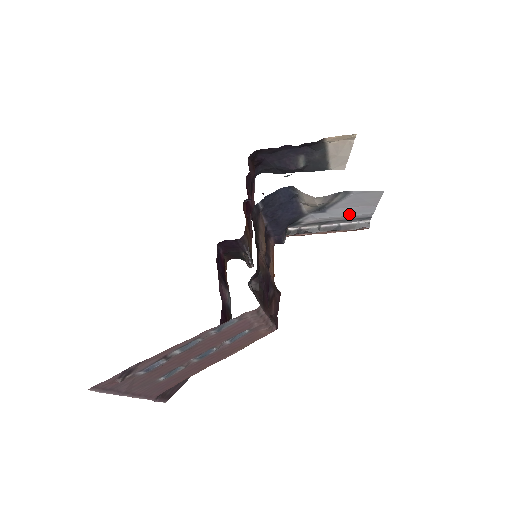
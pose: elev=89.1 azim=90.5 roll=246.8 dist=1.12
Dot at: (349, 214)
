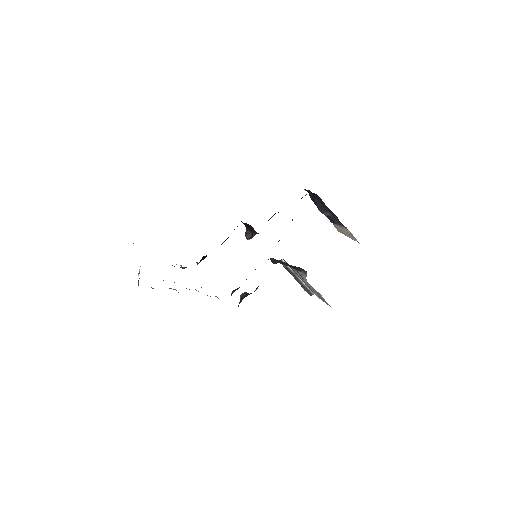
Dot at: (311, 288)
